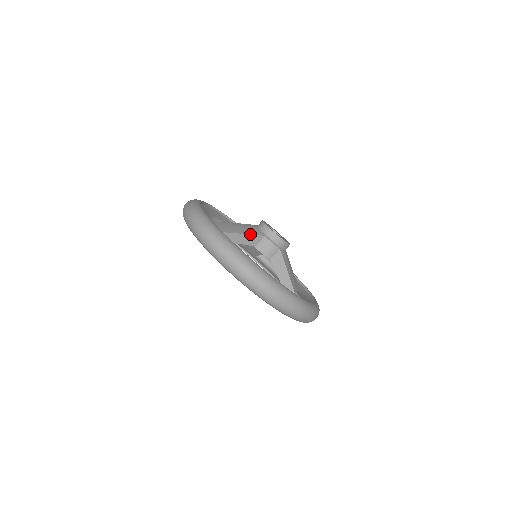
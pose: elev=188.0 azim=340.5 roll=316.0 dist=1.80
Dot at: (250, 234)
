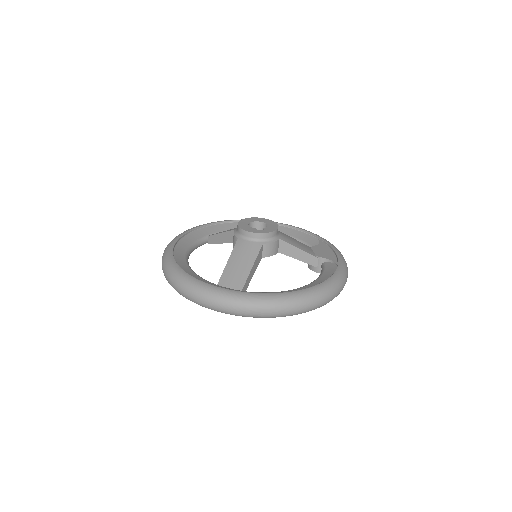
Dot at: (256, 257)
